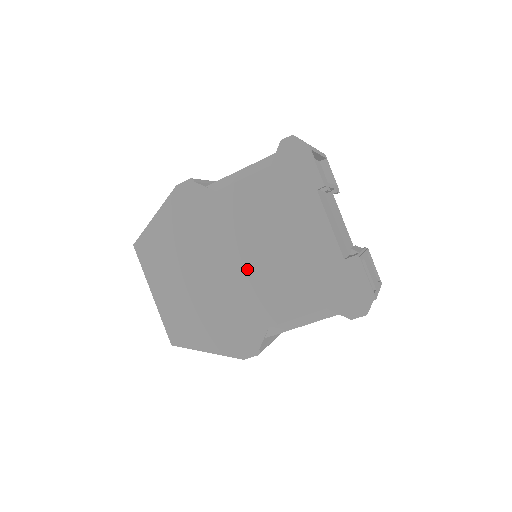
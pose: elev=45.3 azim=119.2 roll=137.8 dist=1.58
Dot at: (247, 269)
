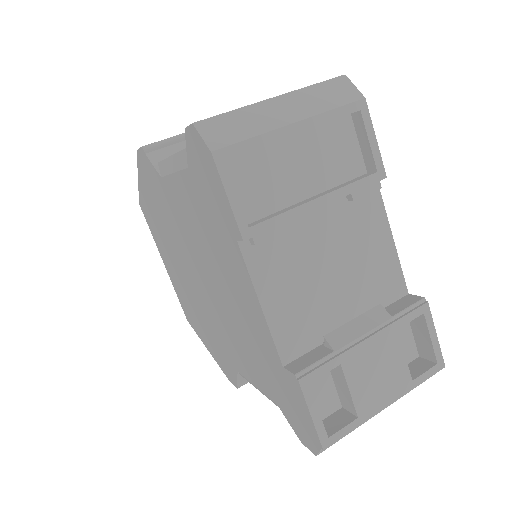
Dot at: (208, 295)
